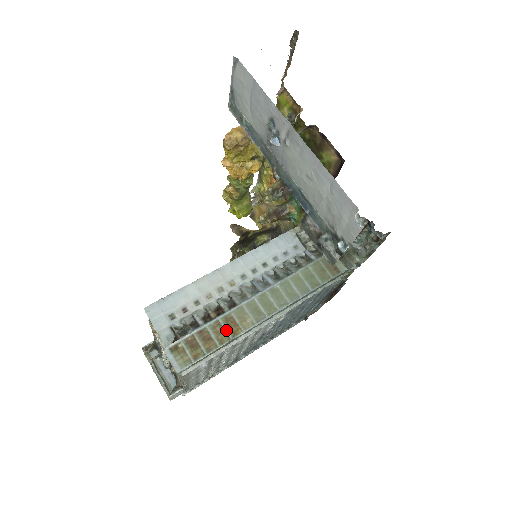
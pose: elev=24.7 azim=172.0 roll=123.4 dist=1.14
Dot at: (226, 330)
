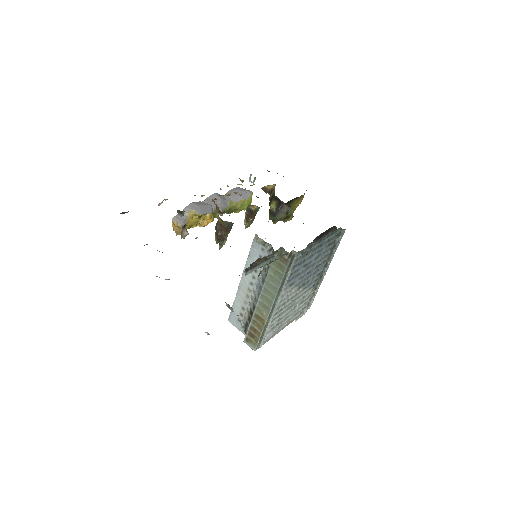
Dot at: (259, 323)
